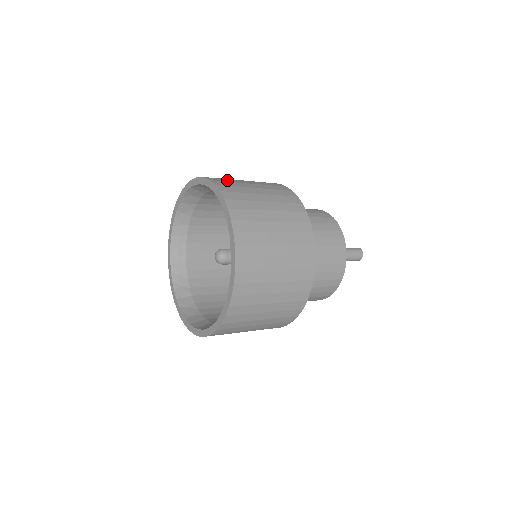
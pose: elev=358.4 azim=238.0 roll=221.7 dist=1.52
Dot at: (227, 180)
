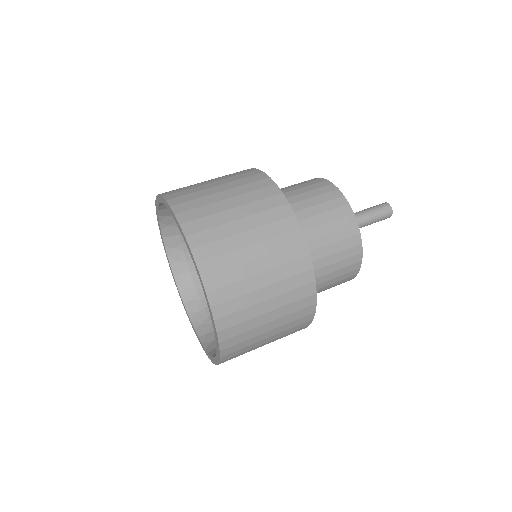
Dot at: (234, 289)
